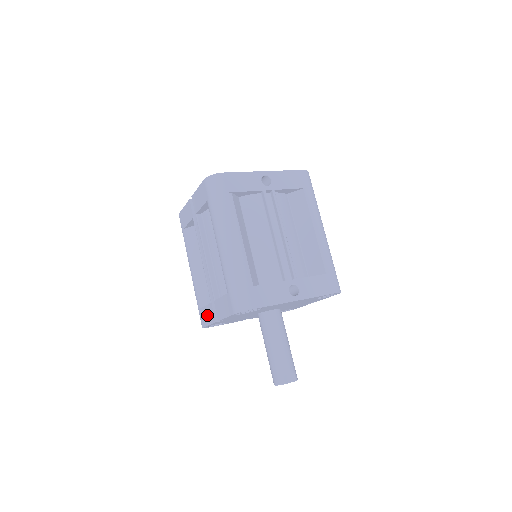
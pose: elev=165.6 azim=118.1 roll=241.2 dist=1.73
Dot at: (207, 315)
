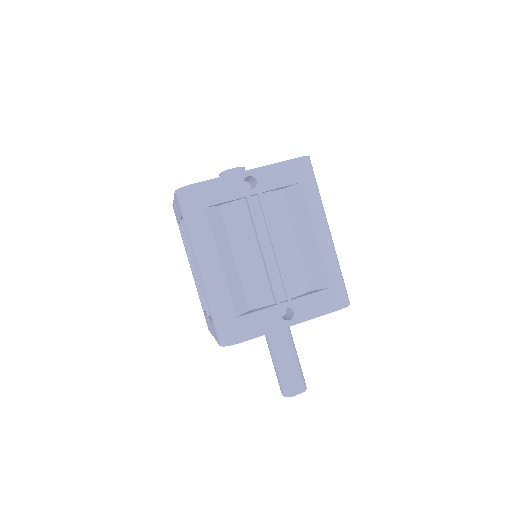
Dot at: occluded
